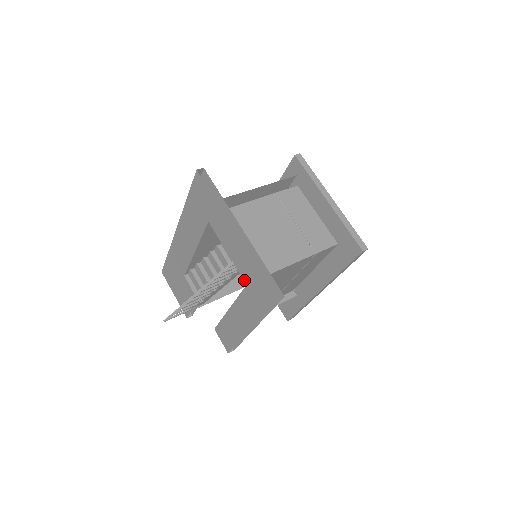
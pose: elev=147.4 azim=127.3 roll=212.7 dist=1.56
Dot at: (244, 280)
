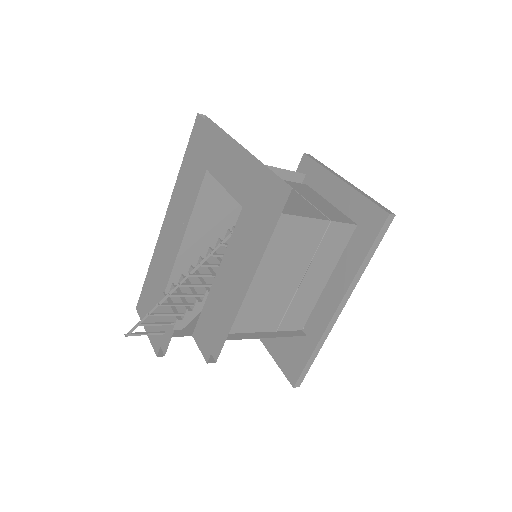
Dot at: (240, 203)
